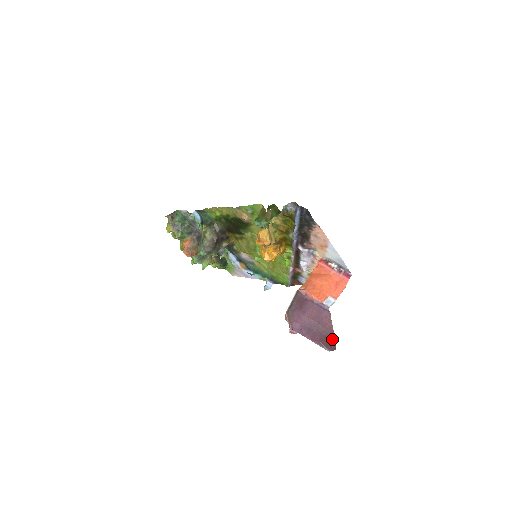
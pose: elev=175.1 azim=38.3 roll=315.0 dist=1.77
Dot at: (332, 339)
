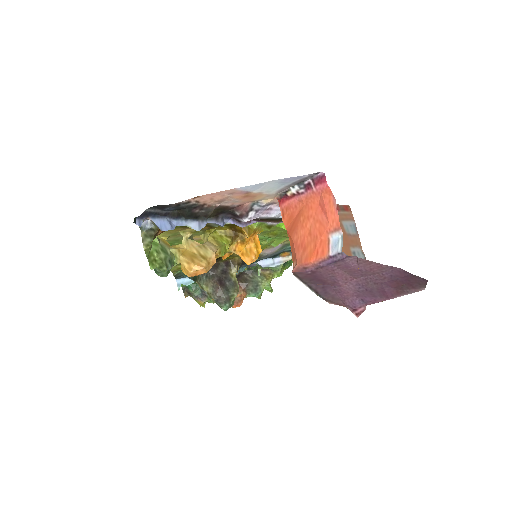
Dot at: (404, 275)
